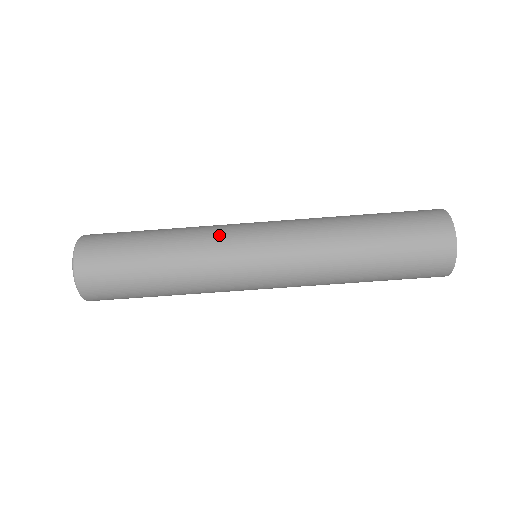
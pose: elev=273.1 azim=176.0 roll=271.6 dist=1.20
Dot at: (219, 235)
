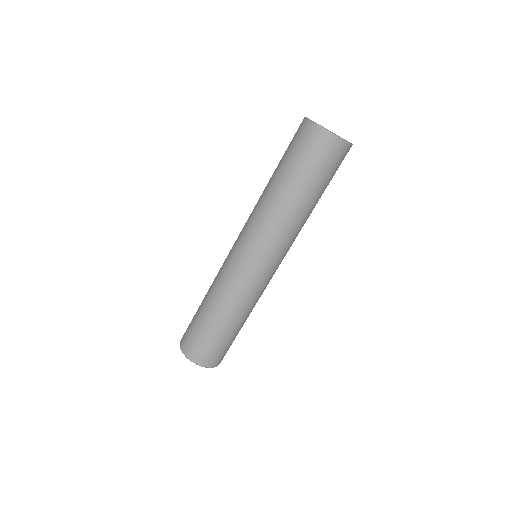
Dot at: (230, 277)
